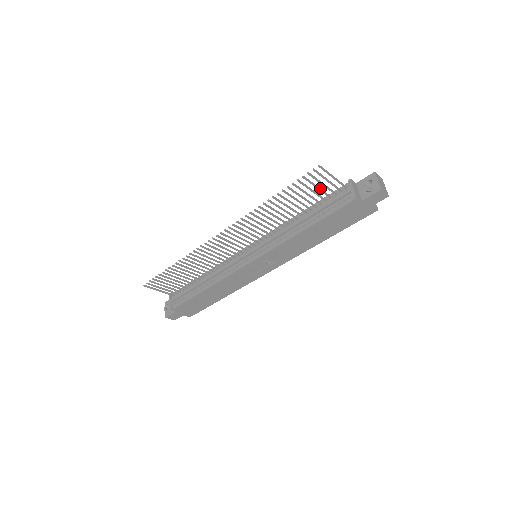
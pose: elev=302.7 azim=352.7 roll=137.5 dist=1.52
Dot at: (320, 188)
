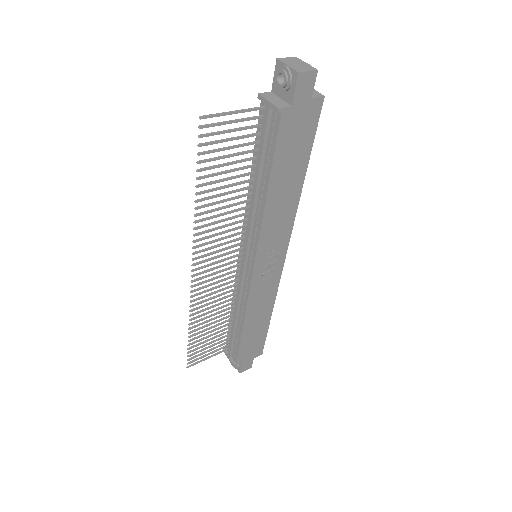
Dot at: (235, 137)
